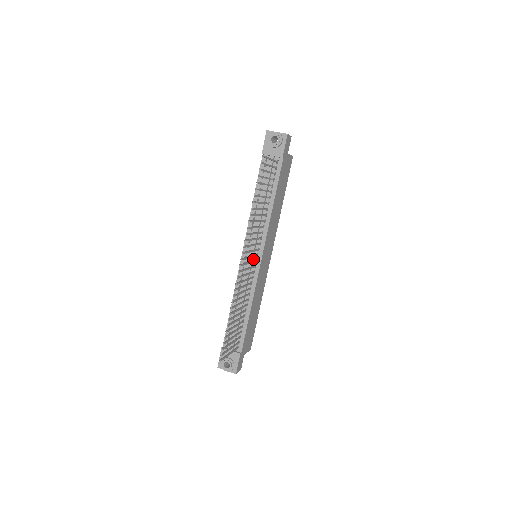
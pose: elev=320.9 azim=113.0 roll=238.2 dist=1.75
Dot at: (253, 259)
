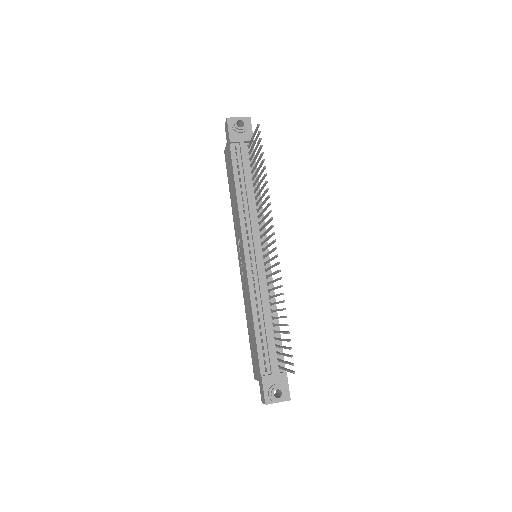
Dot at: (259, 256)
